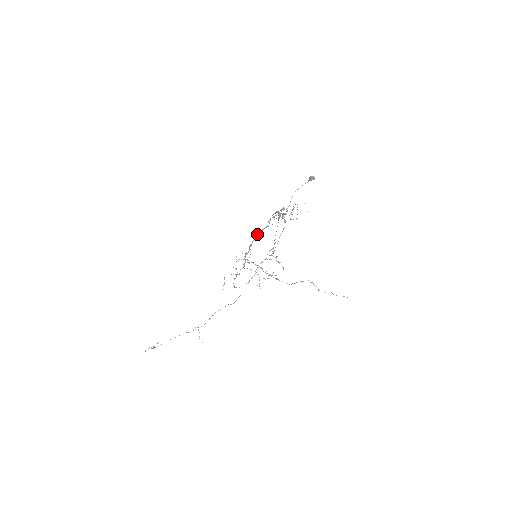
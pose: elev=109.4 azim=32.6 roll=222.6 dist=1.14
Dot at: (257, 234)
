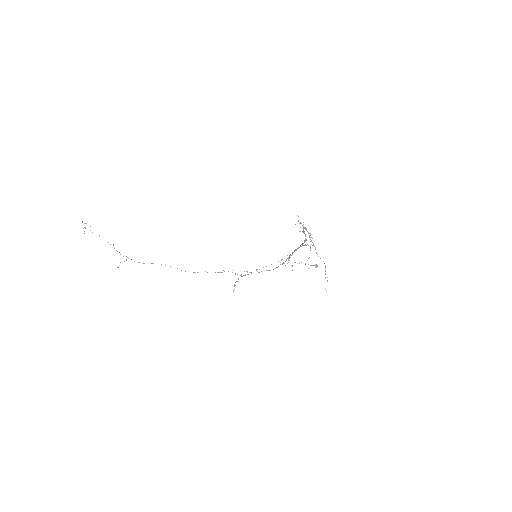
Dot at: occluded
